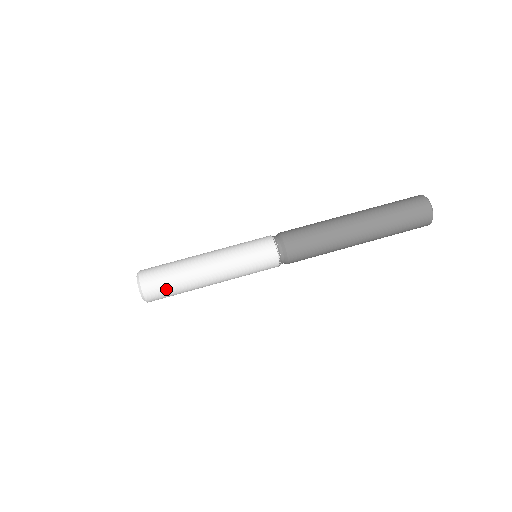
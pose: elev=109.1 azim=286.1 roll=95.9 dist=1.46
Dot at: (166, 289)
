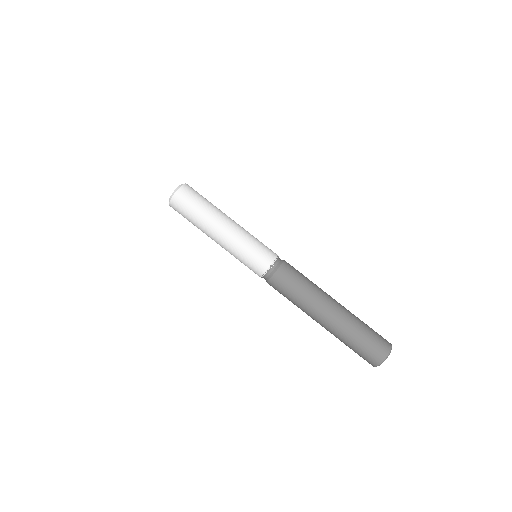
Dot at: (187, 210)
